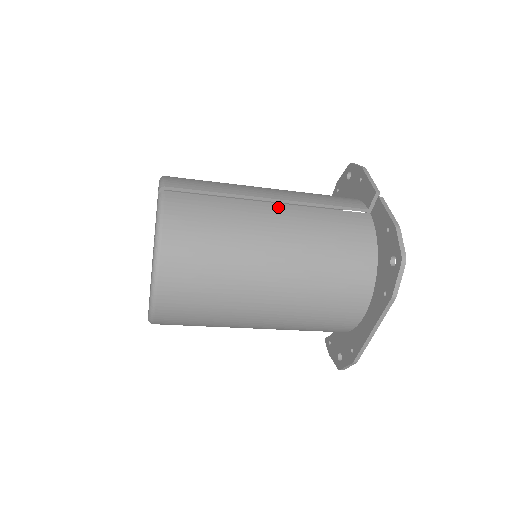
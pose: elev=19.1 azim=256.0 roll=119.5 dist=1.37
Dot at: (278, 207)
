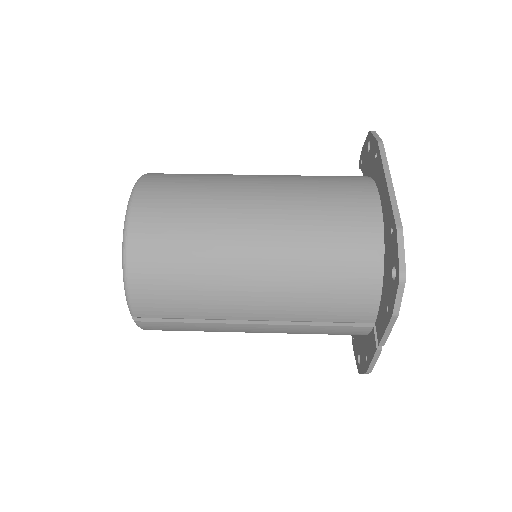
Dot at: (259, 327)
